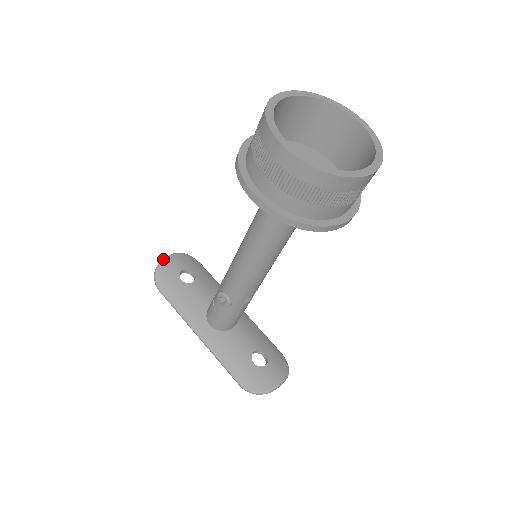
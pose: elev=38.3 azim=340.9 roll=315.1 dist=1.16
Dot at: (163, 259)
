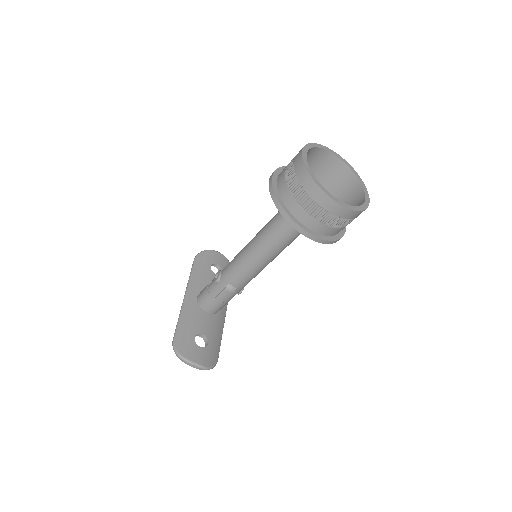
Dot at: occluded
